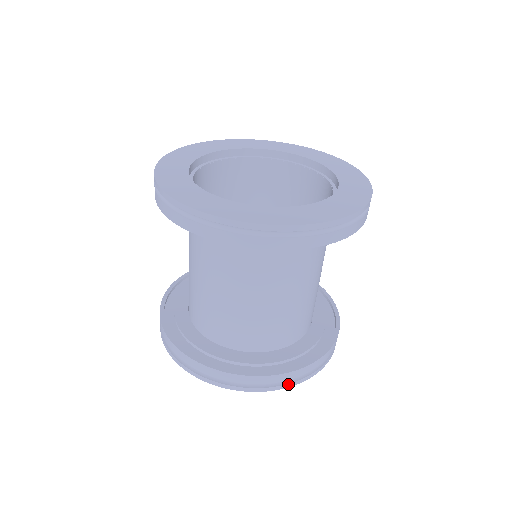
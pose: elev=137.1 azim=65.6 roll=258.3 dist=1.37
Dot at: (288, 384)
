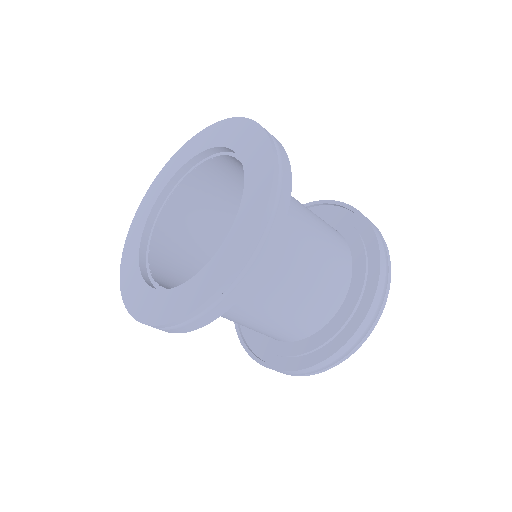
Dot at: (293, 375)
